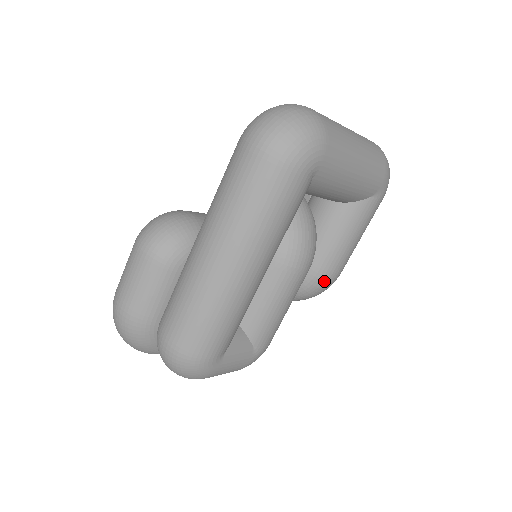
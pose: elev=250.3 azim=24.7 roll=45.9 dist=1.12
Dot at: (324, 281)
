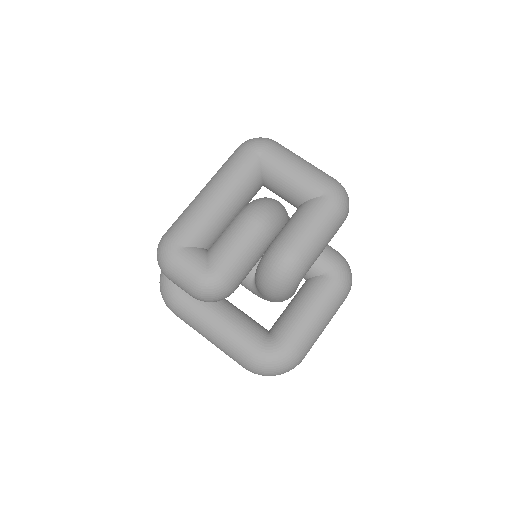
Dot at: (280, 250)
